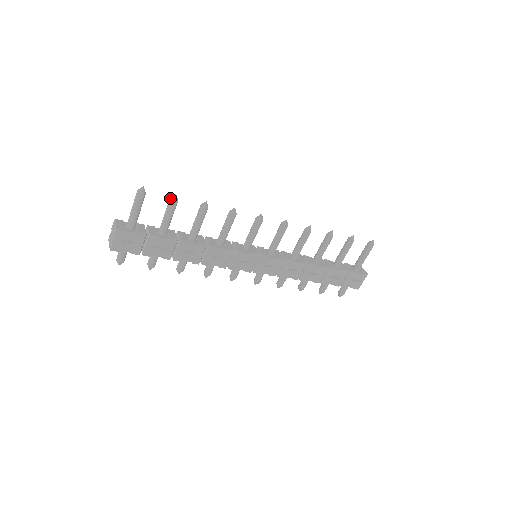
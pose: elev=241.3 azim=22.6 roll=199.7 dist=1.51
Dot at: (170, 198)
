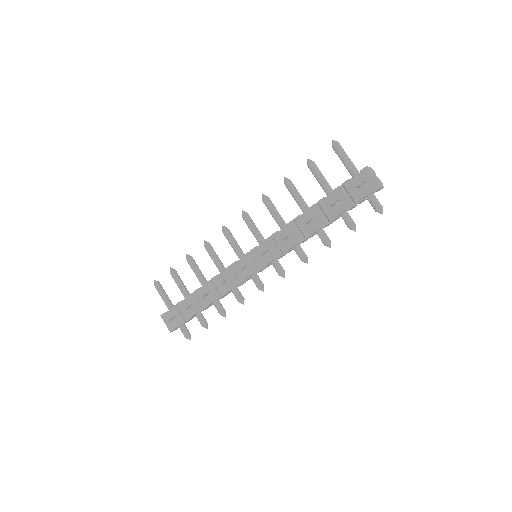
Dot at: (170, 273)
